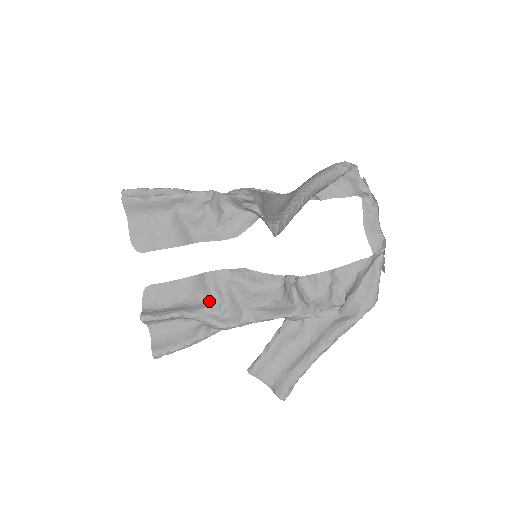
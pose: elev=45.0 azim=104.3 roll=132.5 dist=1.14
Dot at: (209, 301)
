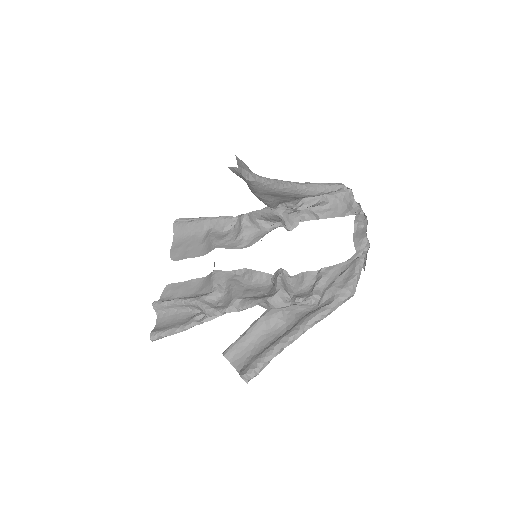
Dot at: (210, 292)
